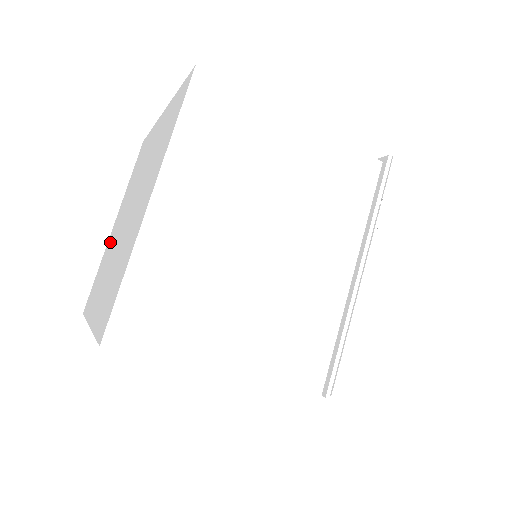
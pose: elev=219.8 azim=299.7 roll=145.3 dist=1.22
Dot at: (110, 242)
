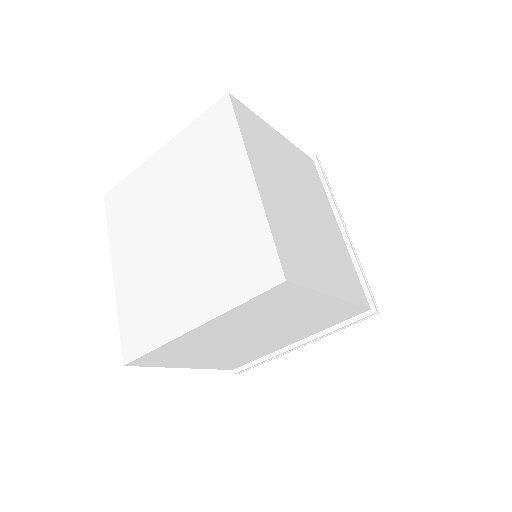
Dot at: (151, 183)
